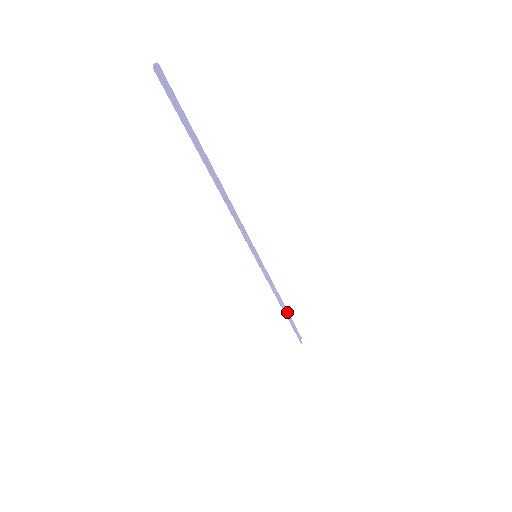
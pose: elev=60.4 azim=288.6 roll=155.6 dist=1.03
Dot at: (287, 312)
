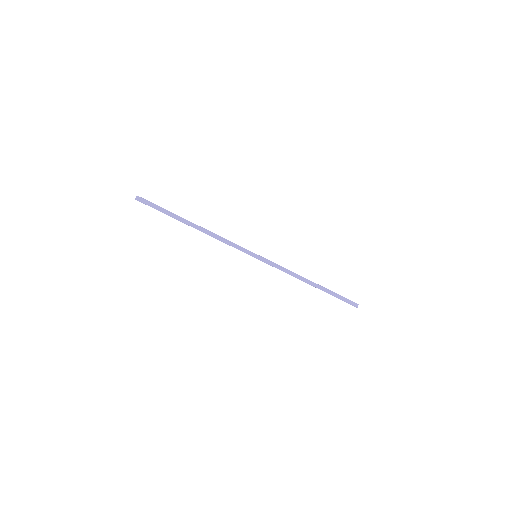
Dot at: (321, 286)
